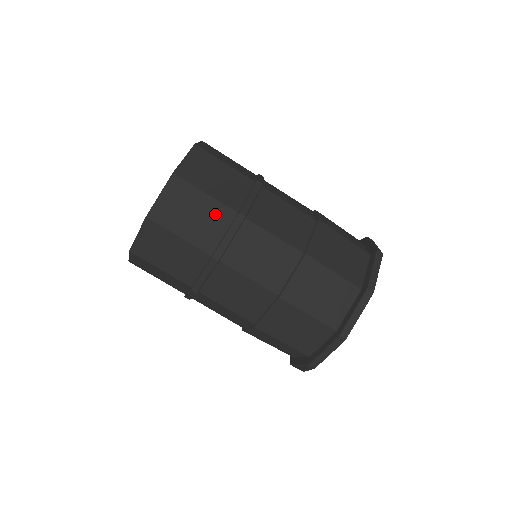
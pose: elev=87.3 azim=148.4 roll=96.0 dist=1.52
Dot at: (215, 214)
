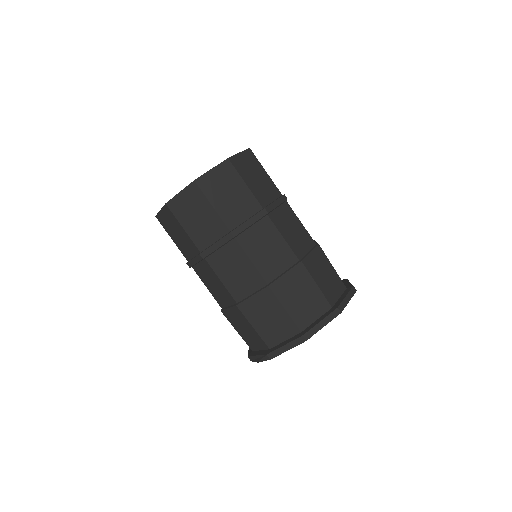
Dot at: (246, 202)
